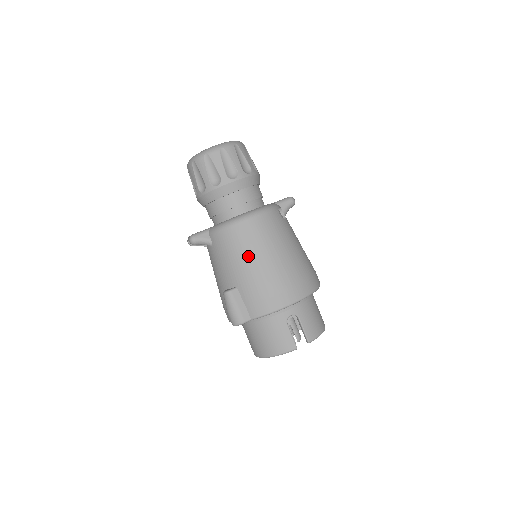
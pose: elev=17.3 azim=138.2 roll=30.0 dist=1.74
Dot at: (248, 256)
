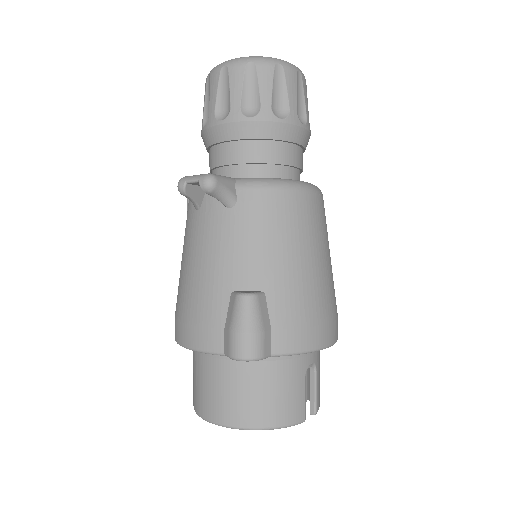
Dot at: (300, 247)
